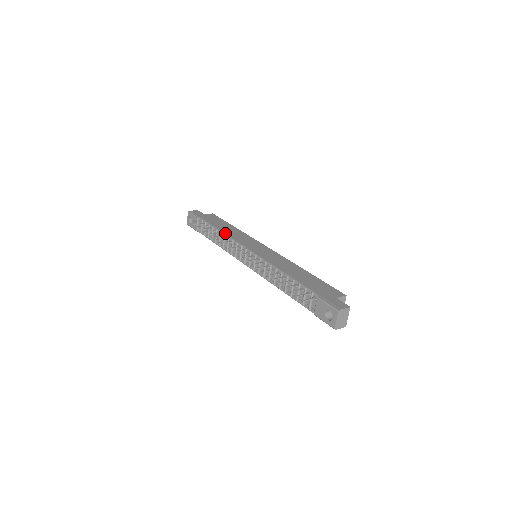
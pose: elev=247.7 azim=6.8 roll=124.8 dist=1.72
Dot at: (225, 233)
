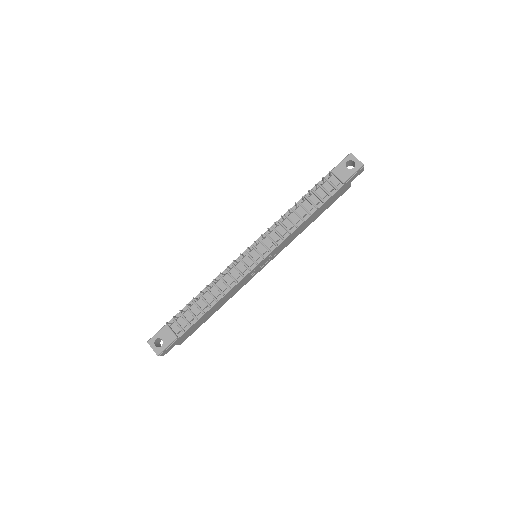
Dot at: (211, 282)
